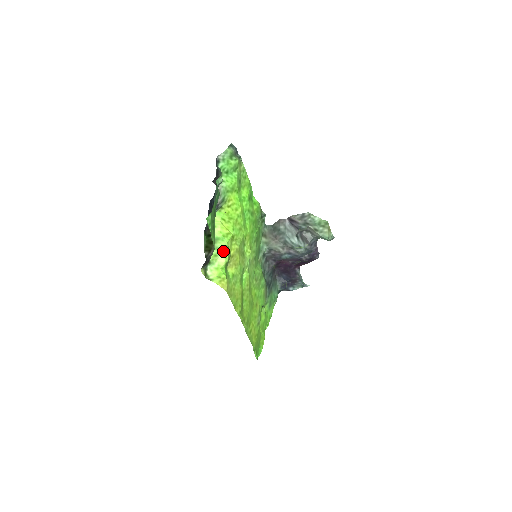
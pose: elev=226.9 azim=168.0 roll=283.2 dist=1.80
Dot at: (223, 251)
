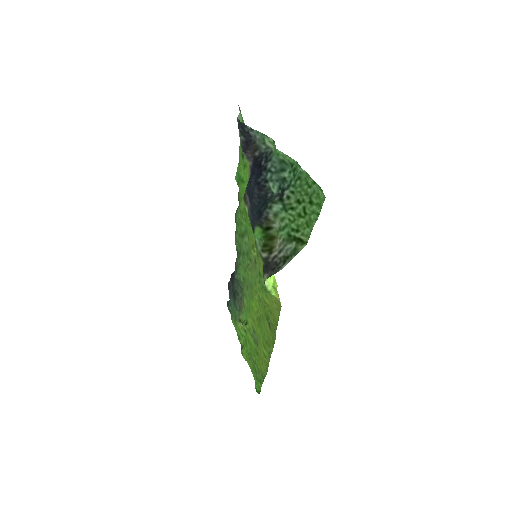
Dot at: occluded
